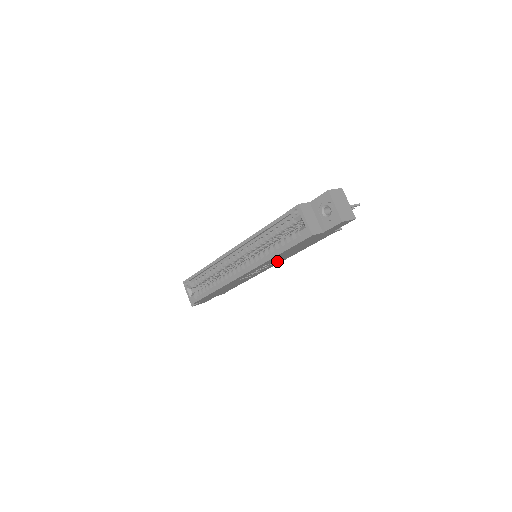
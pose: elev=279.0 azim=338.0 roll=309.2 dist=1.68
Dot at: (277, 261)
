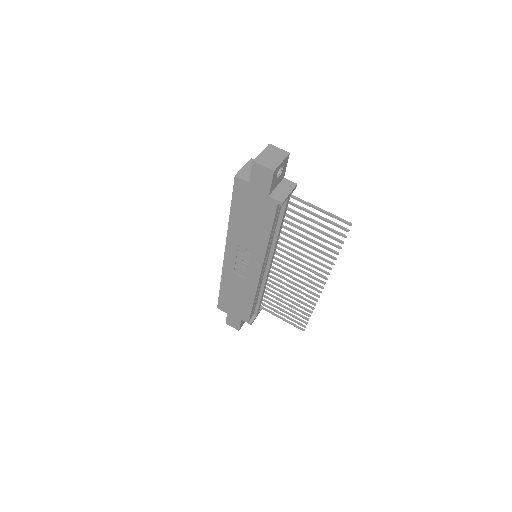
Dot at: (252, 250)
